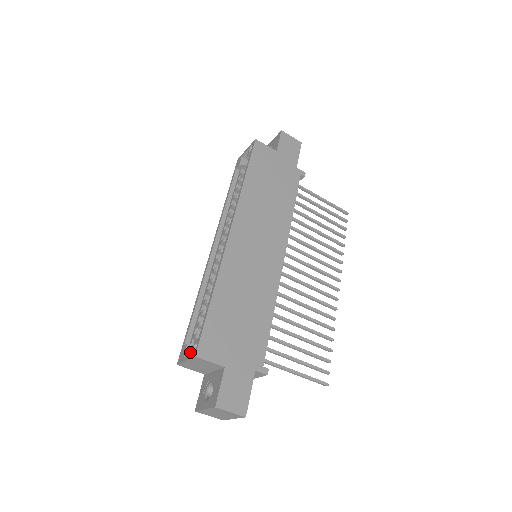
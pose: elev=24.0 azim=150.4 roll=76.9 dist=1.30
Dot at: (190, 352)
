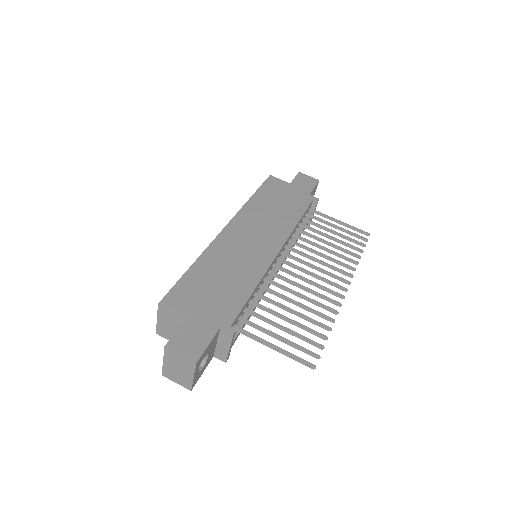
Dot at: occluded
